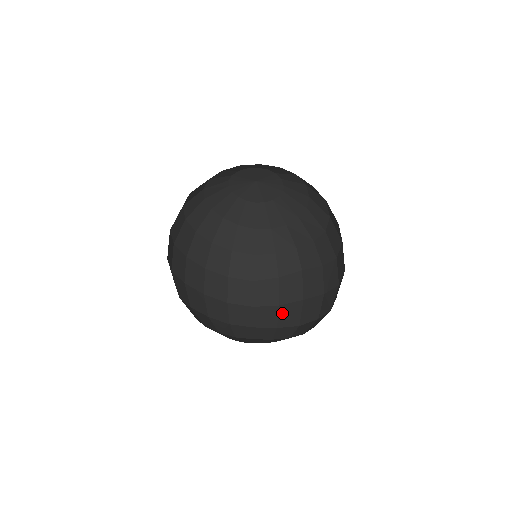
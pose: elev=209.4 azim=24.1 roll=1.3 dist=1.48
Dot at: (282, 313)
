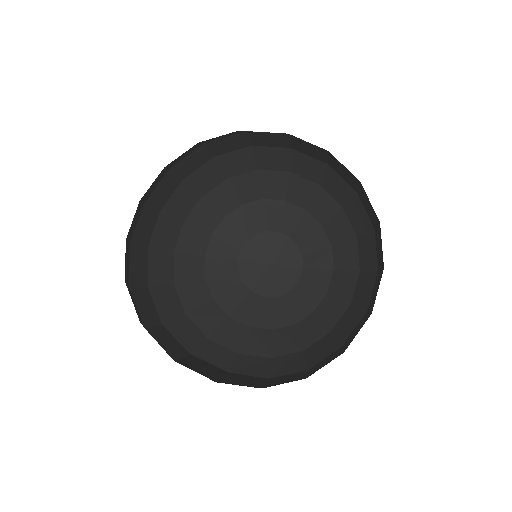
Dot at: occluded
